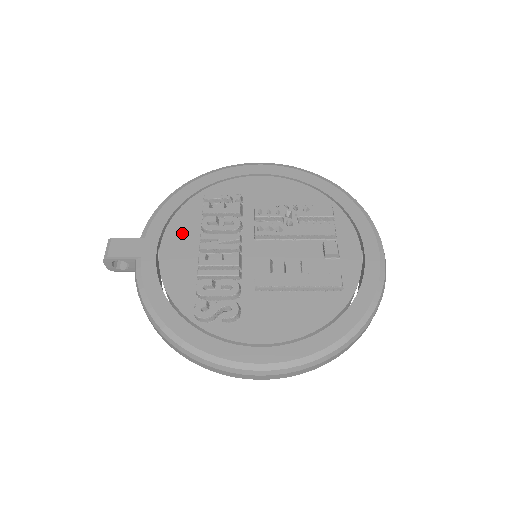
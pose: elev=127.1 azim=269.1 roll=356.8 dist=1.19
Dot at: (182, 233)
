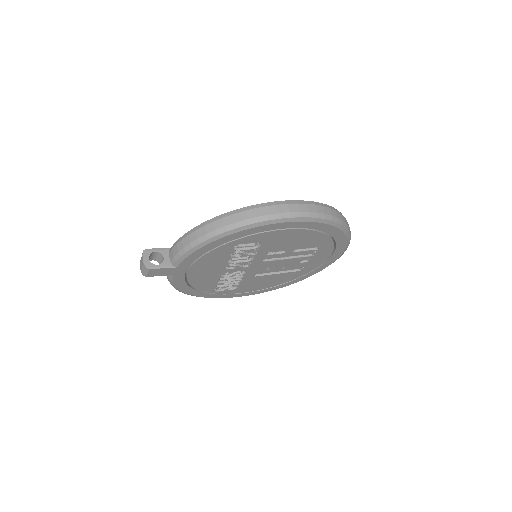
Dot at: occluded
